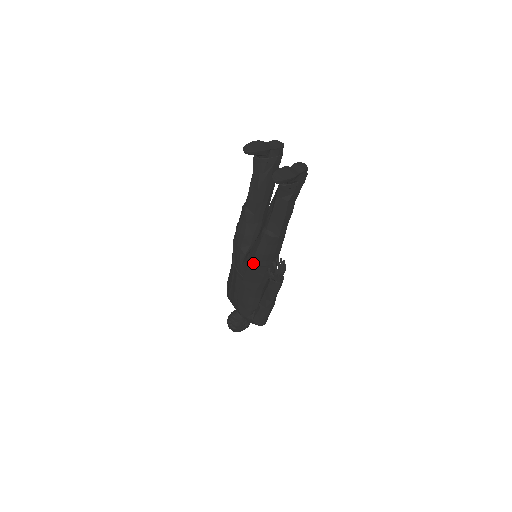
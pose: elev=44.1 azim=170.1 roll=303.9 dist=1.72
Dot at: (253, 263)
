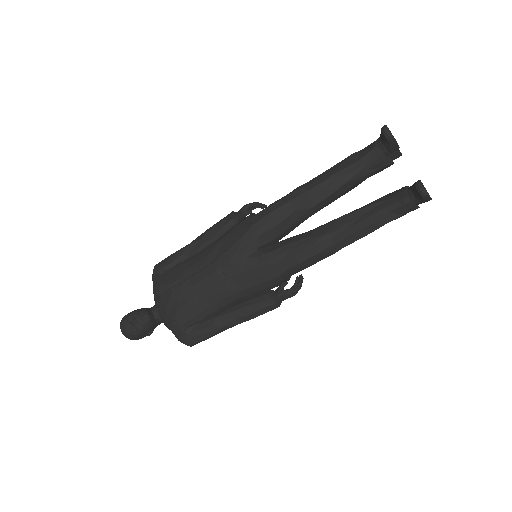
Dot at: (273, 266)
